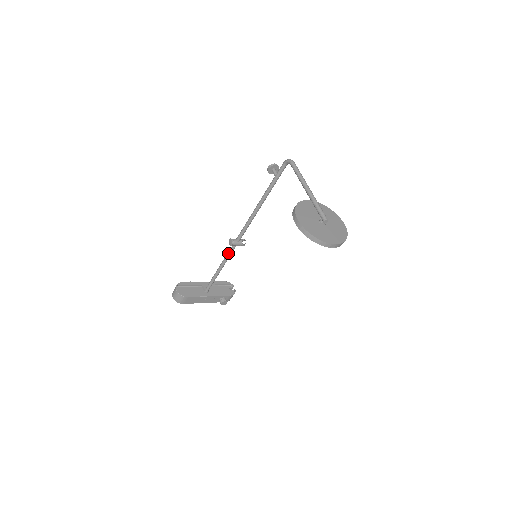
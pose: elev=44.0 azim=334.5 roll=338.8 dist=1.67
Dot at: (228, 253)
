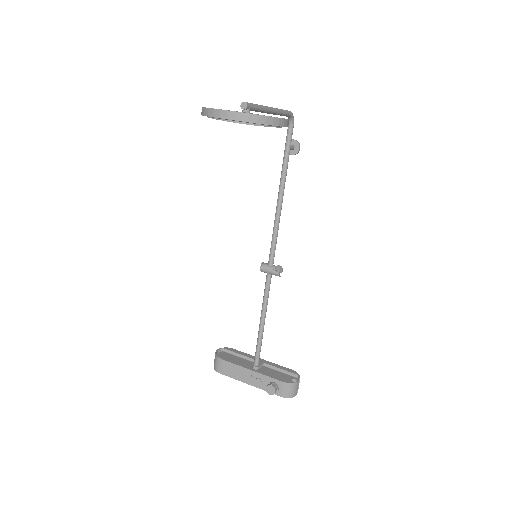
Dot at: (264, 289)
